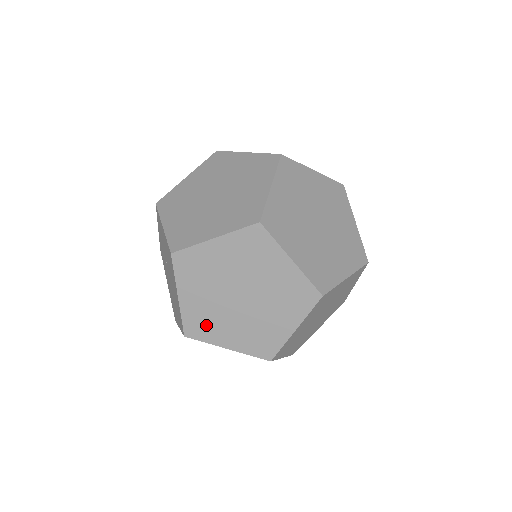
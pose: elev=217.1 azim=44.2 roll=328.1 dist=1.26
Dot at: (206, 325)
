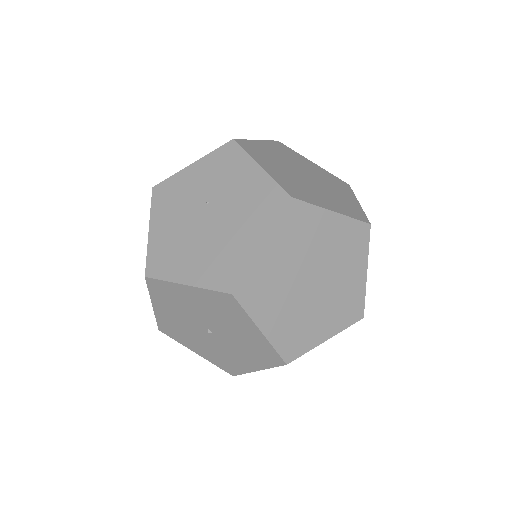
Dot at: (263, 293)
